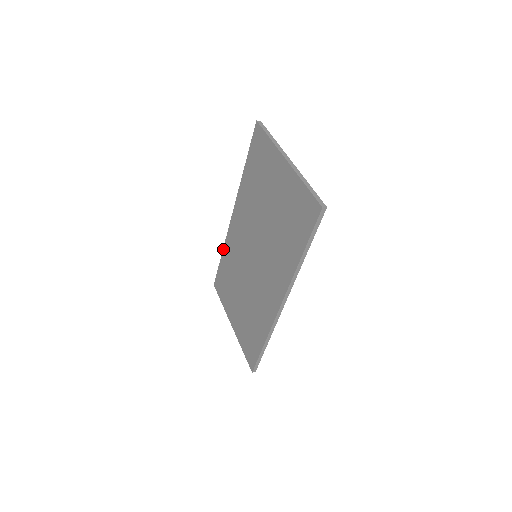
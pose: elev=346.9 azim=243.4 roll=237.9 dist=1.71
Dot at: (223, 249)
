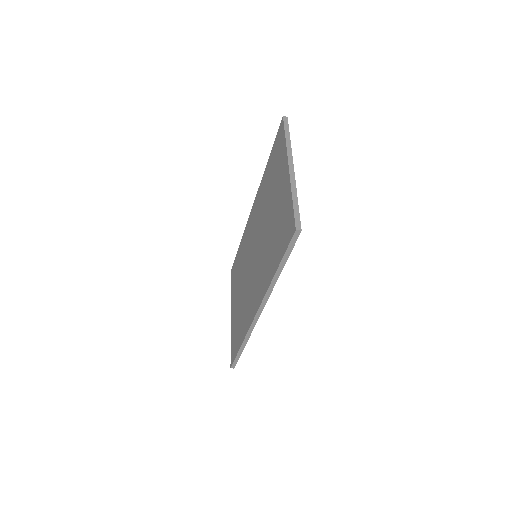
Dot at: (242, 238)
